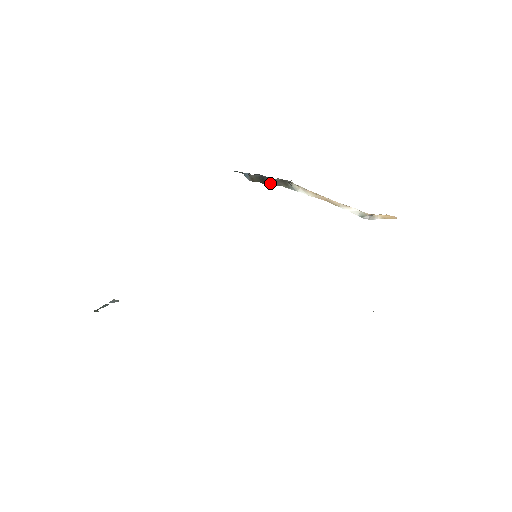
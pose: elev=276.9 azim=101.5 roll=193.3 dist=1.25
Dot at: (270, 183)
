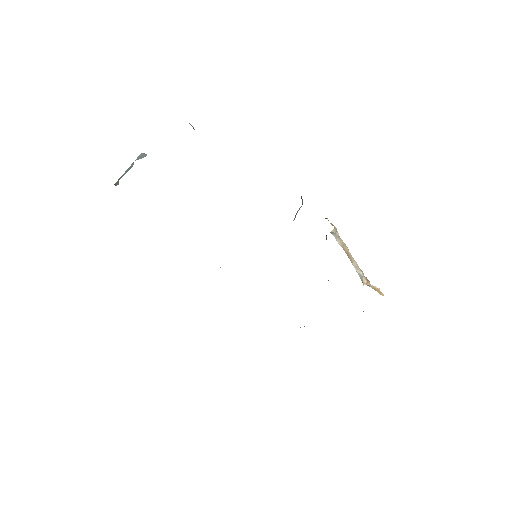
Dot at: occluded
